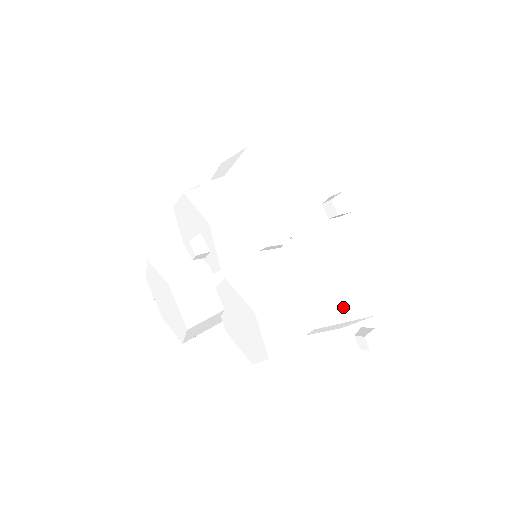
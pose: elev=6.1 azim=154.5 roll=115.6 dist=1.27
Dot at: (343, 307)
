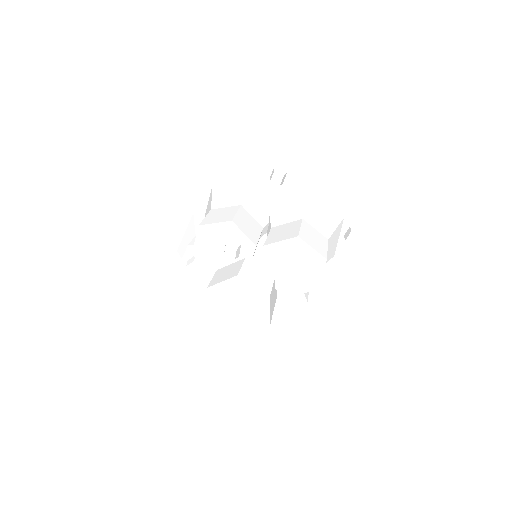
Dot at: (328, 221)
